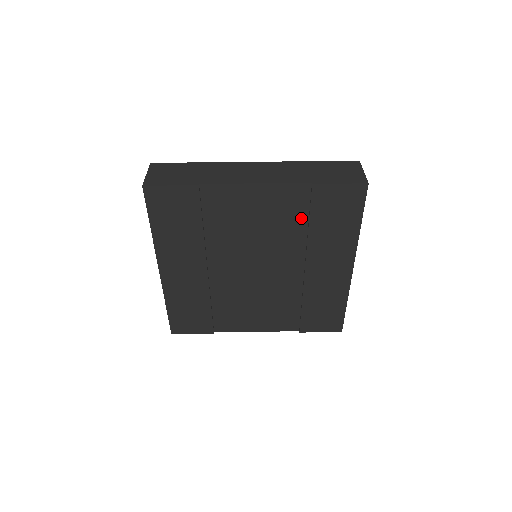
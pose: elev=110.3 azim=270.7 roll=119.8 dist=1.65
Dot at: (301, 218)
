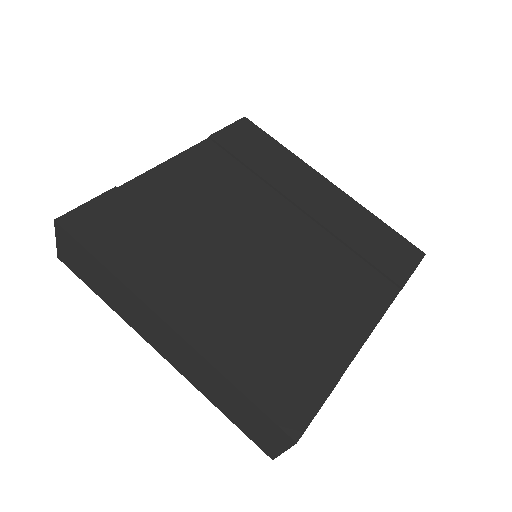
Dot at: (236, 168)
